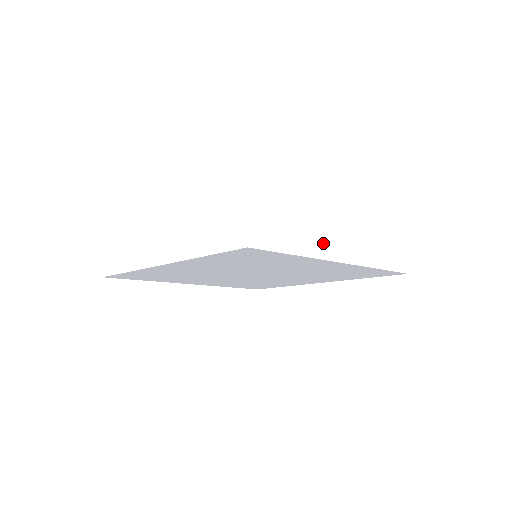
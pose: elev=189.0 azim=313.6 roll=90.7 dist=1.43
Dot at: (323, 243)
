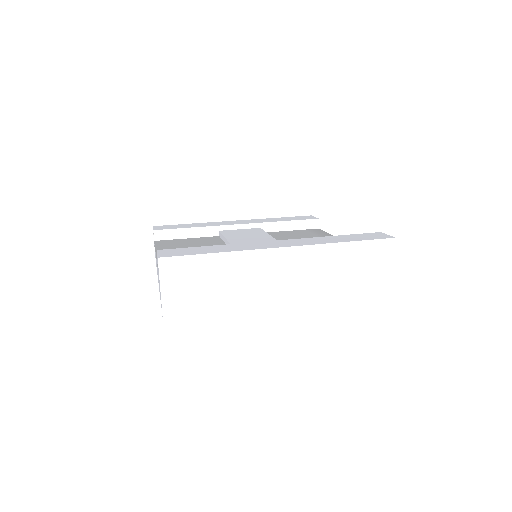
Dot at: (255, 294)
